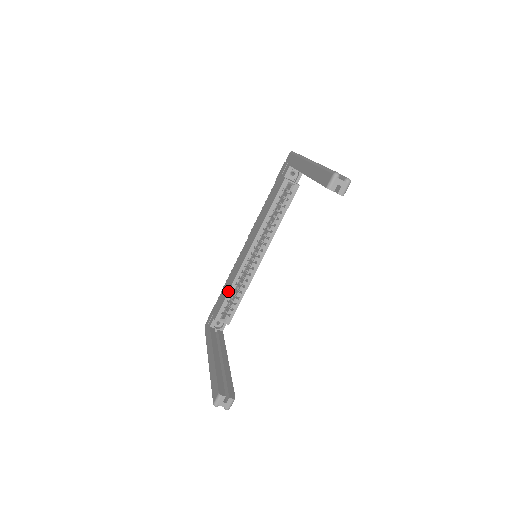
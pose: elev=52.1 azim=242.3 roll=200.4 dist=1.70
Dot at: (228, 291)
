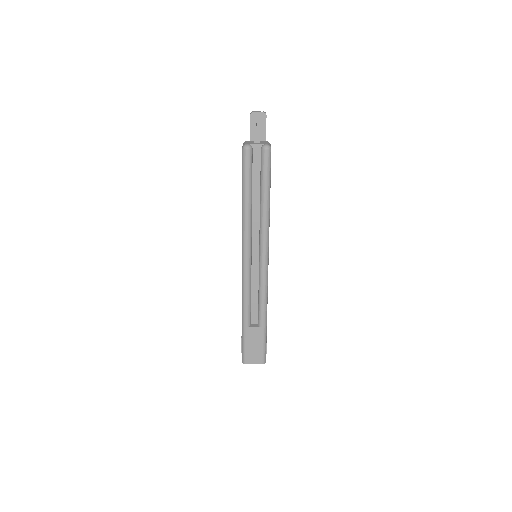
Dot at: occluded
